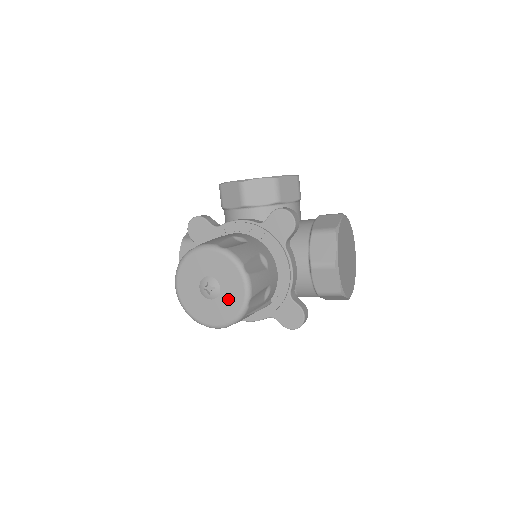
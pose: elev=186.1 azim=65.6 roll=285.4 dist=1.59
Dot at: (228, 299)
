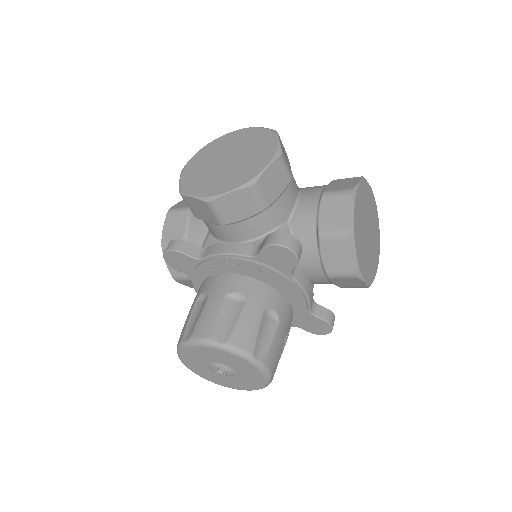
Dot at: (247, 378)
